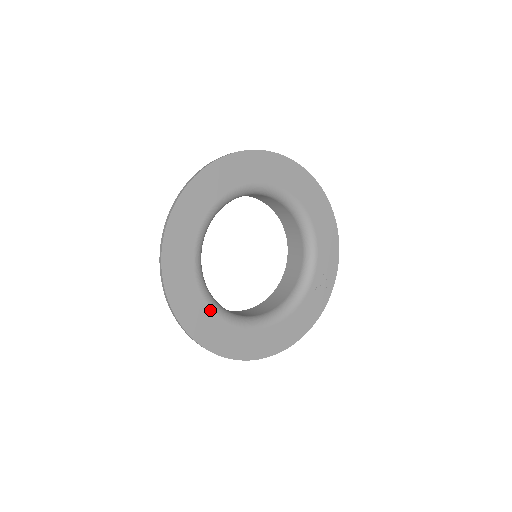
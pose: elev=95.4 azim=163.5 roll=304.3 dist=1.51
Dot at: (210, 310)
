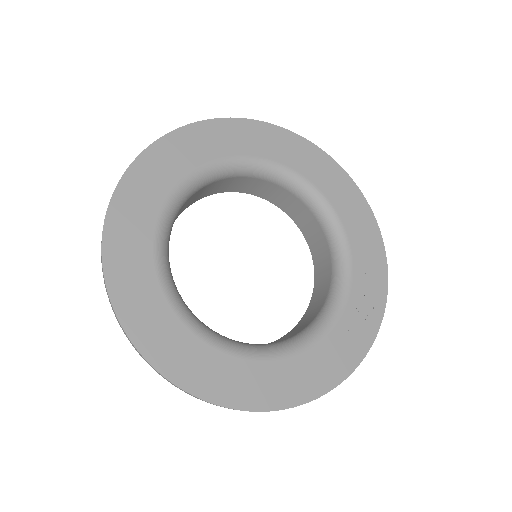
Dot at: (171, 310)
